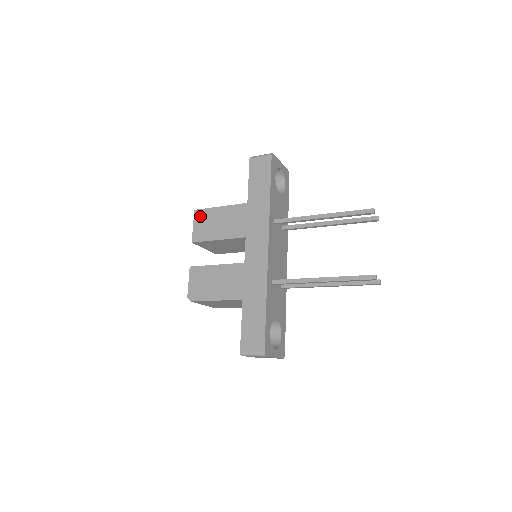
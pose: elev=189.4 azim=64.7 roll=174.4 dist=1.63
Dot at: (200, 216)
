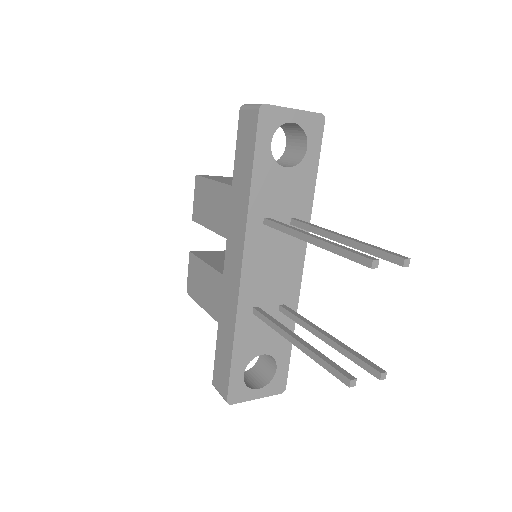
Dot at: (198, 186)
